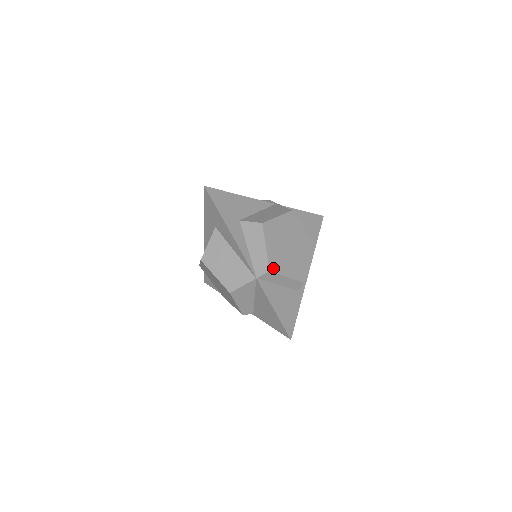
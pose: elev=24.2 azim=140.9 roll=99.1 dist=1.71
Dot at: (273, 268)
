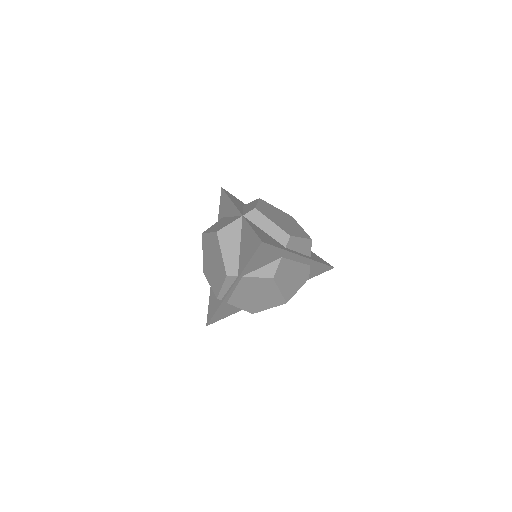
Dot at: (260, 210)
